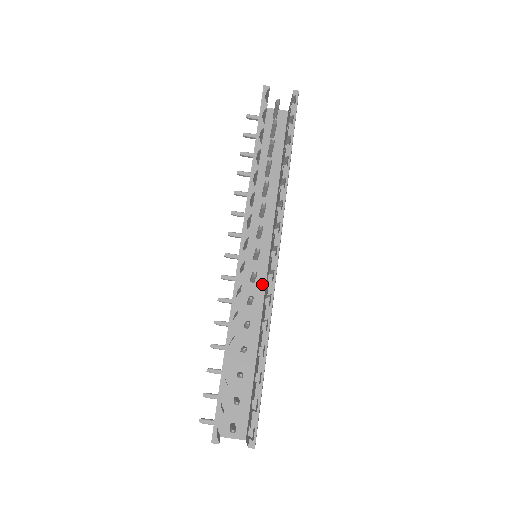
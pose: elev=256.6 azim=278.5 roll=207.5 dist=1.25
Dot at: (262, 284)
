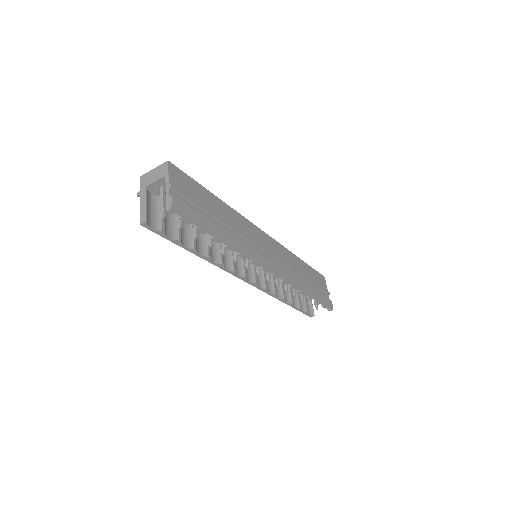
Dot at: occluded
